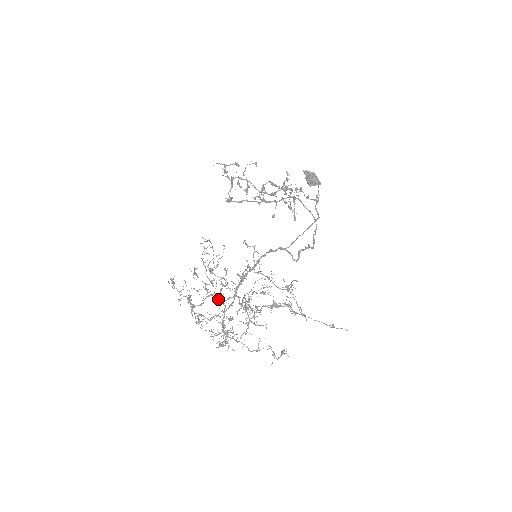
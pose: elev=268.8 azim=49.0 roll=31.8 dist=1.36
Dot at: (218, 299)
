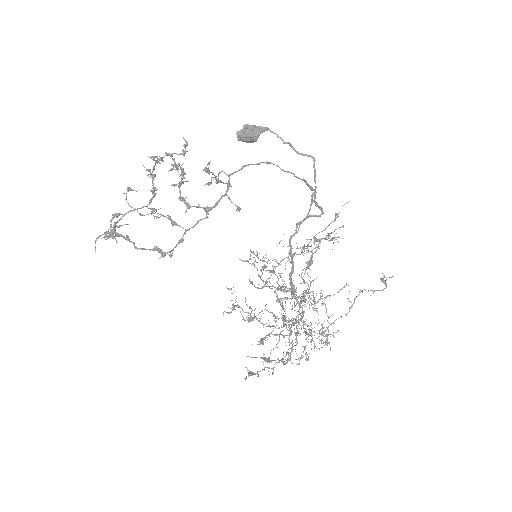
Dot at: occluded
